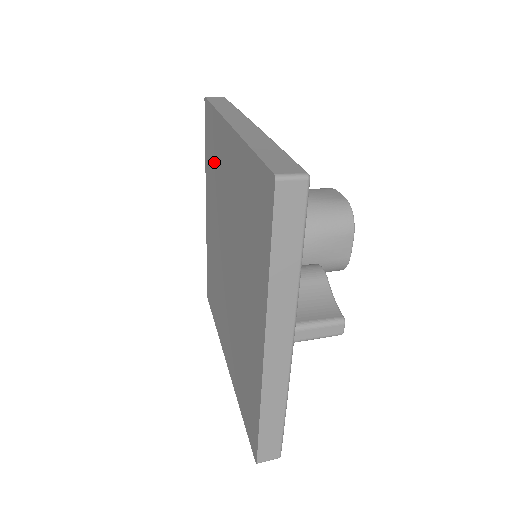
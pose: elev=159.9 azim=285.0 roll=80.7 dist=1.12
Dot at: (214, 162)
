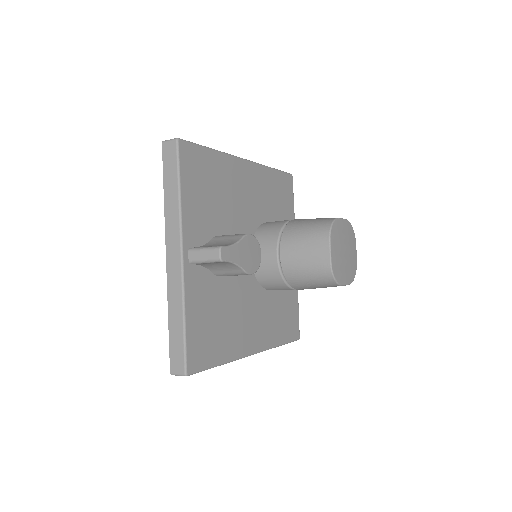
Dot at: occluded
